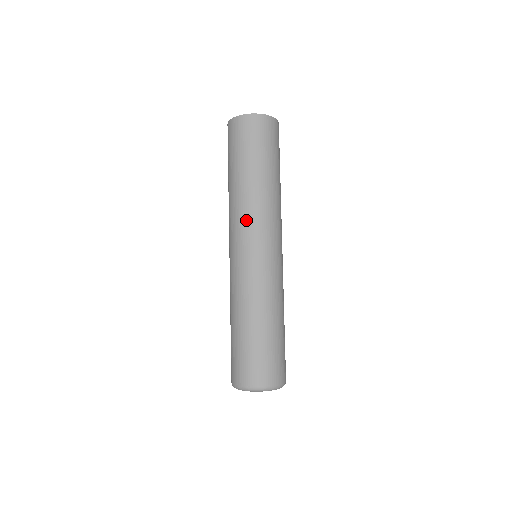
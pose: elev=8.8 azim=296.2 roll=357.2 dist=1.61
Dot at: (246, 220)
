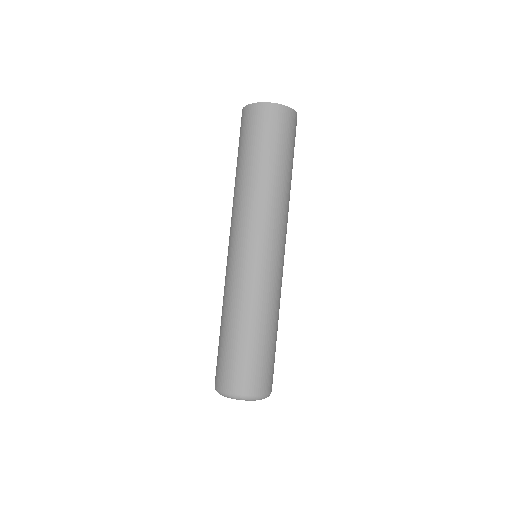
Dot at: (235, 218)
